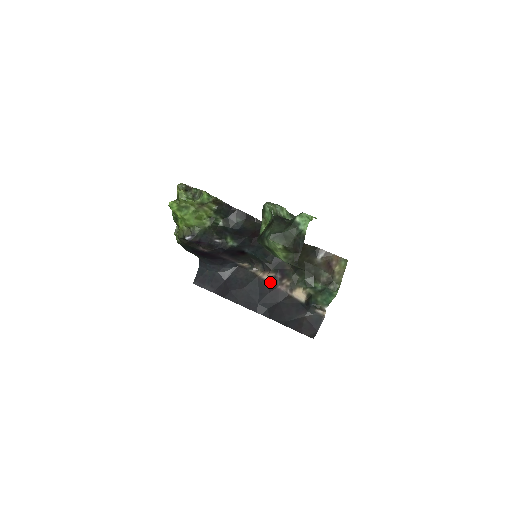
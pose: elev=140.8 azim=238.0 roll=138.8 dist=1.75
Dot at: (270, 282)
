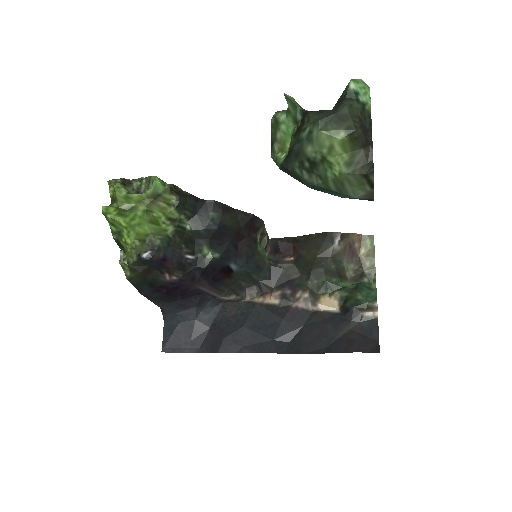
Dot at: (278, 304)
